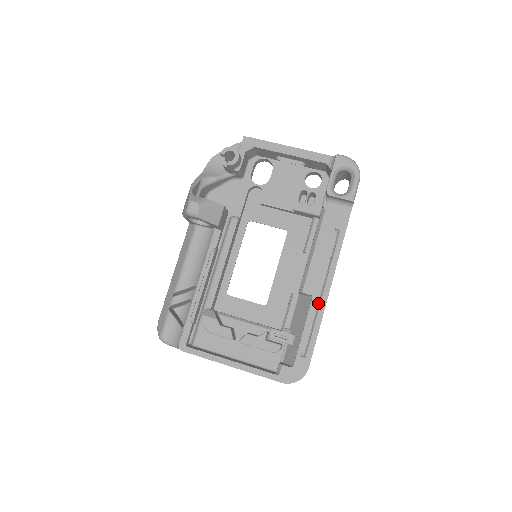
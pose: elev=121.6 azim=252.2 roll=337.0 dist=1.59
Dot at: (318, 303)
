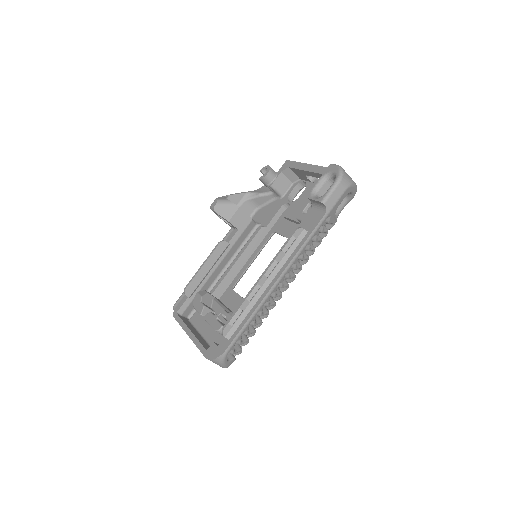
Dot at: (253, 289)
